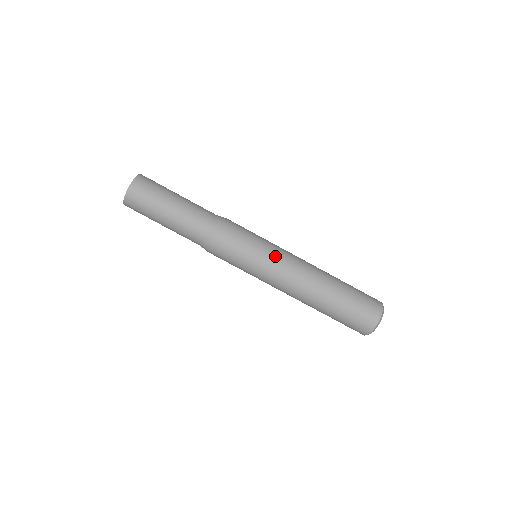
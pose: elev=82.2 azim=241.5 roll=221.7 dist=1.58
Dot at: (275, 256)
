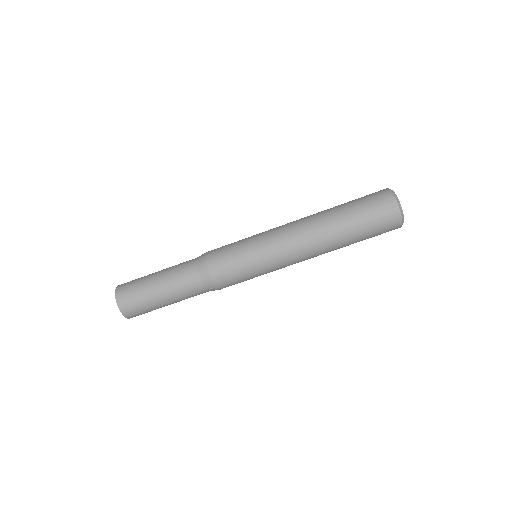
Dot at: (267, 245)
